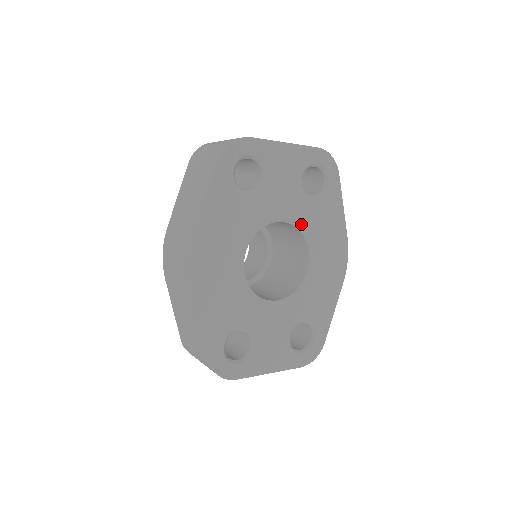
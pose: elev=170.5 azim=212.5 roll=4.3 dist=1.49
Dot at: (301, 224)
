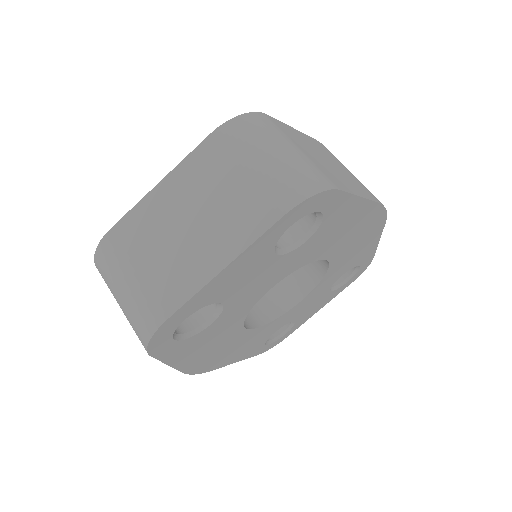
Dot at: (300, 264)
